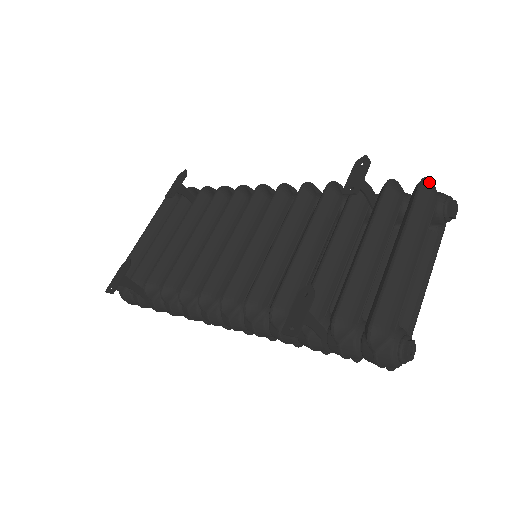
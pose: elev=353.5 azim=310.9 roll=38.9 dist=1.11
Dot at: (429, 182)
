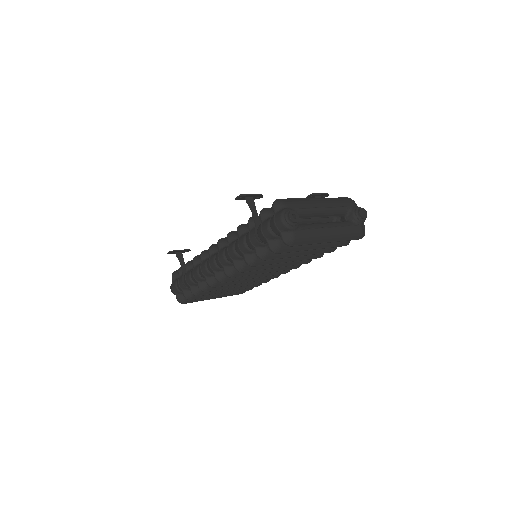
Dot at: (353, 201)
